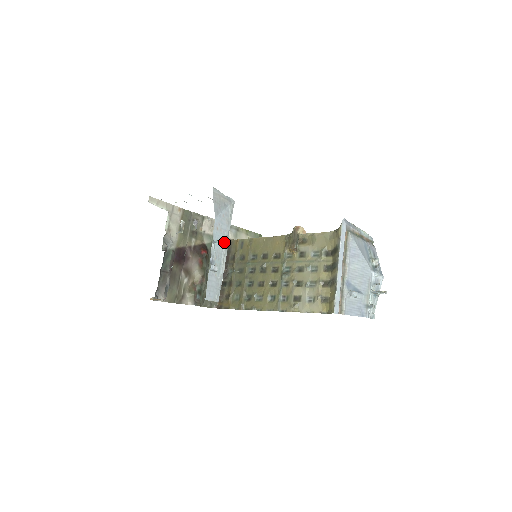
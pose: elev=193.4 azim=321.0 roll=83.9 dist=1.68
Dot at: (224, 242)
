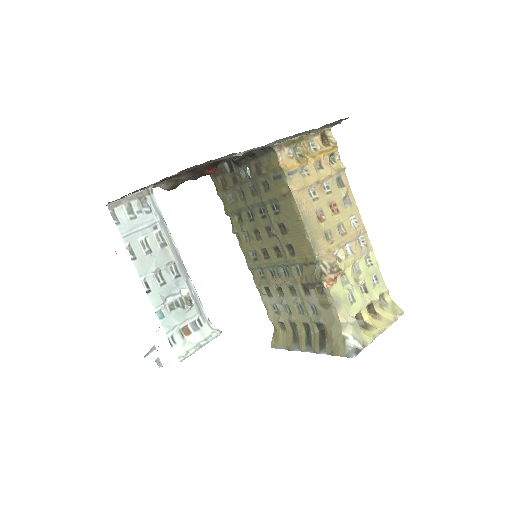
Dot at: occluded
